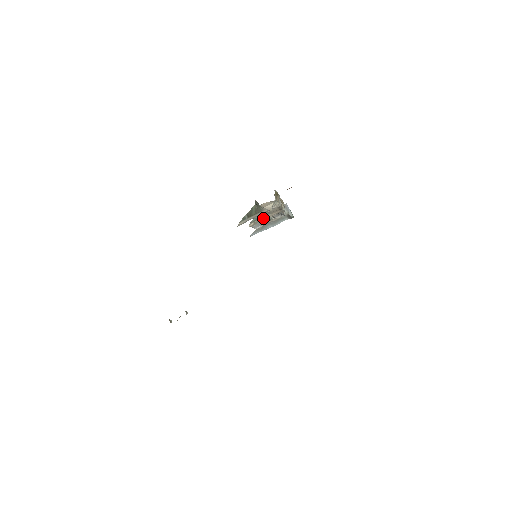
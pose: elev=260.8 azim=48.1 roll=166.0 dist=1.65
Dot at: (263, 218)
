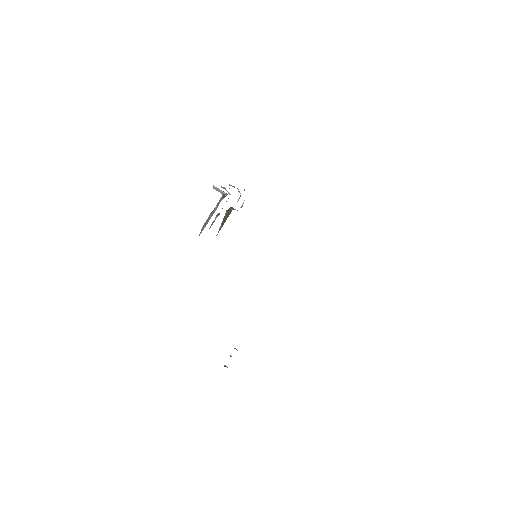
Dot at: occluded
